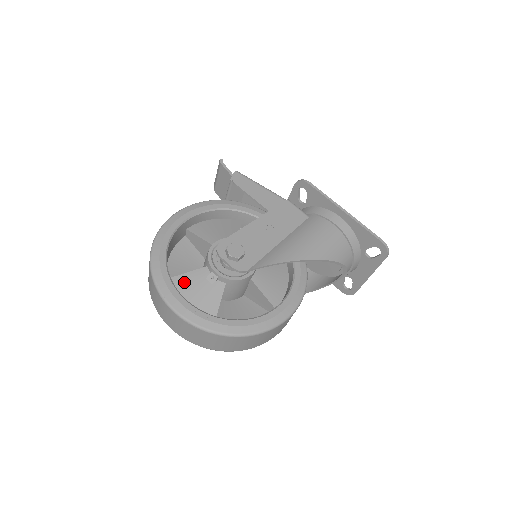
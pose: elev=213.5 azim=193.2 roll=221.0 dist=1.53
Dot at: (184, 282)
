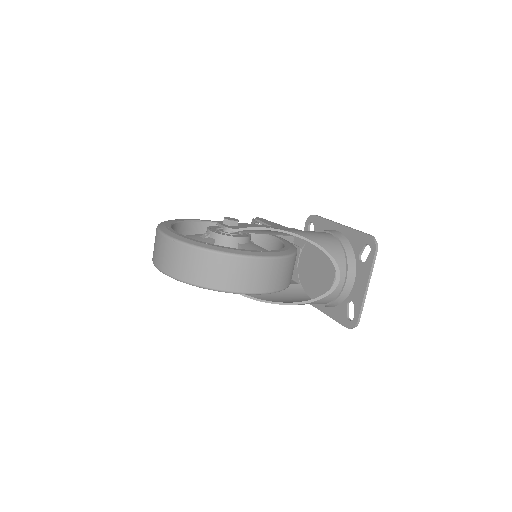
Dot at: occluded
